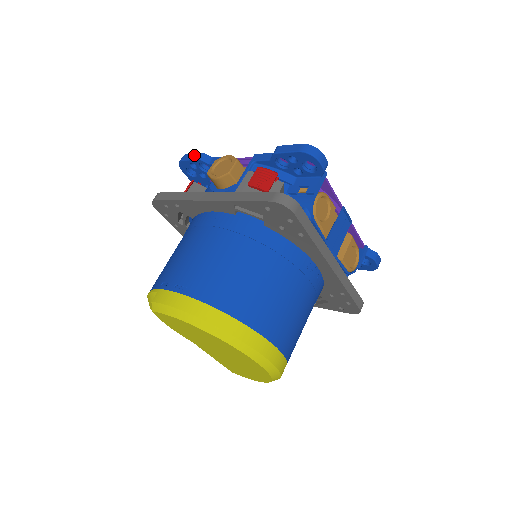
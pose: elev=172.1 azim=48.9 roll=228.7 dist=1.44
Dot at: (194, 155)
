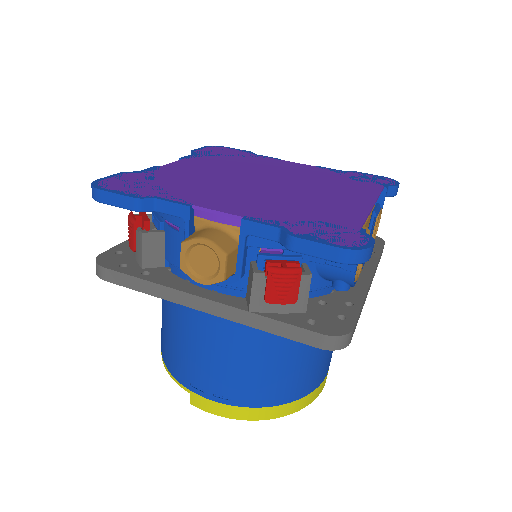
Dot at: (120, 199)
